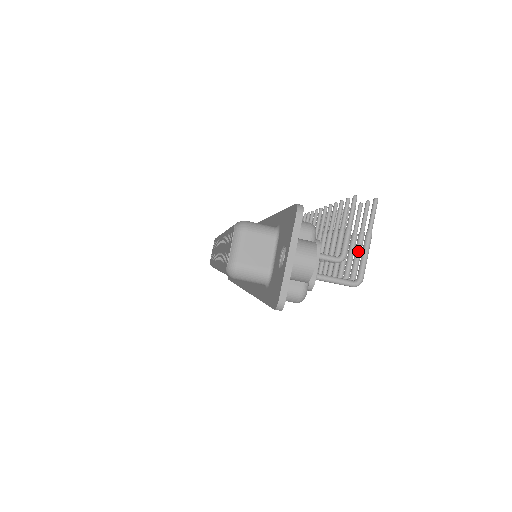
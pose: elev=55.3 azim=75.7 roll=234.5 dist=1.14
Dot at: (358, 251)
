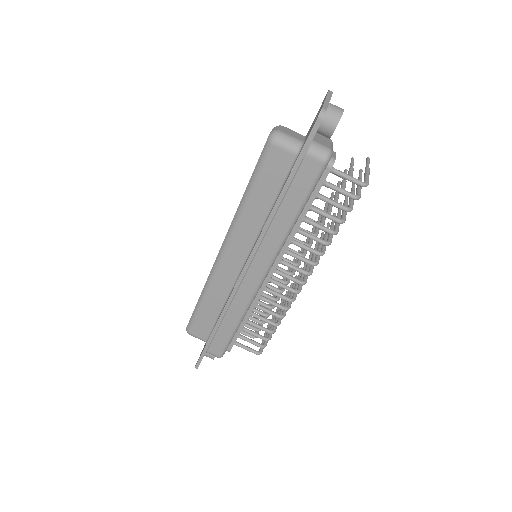
Dot at: occluded
